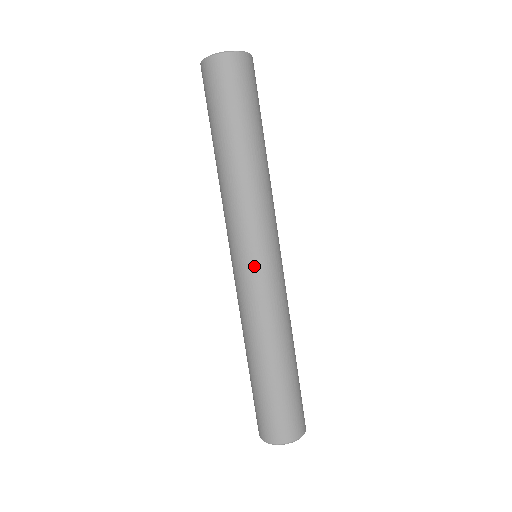
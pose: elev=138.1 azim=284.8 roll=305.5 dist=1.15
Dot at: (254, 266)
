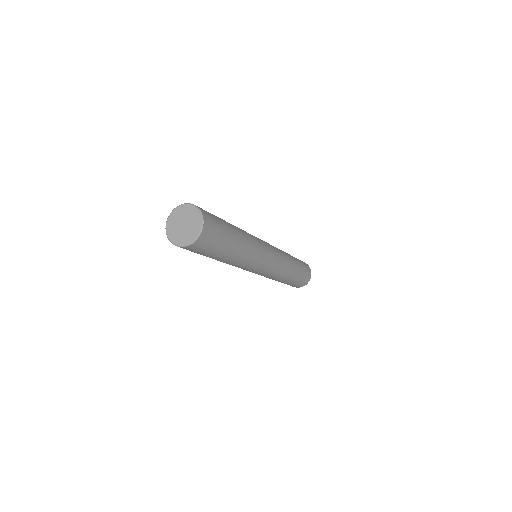
Dot at: (270, 266)
